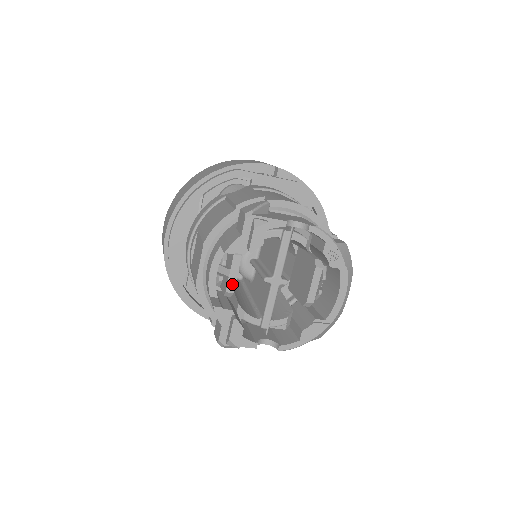
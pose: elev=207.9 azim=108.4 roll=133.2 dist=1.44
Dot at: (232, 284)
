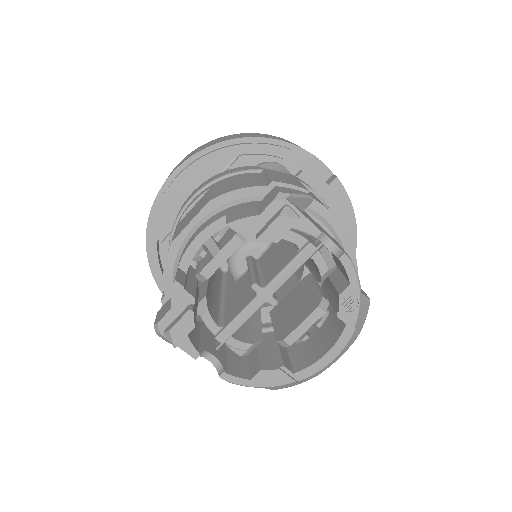
Dot at: (212, 268)
